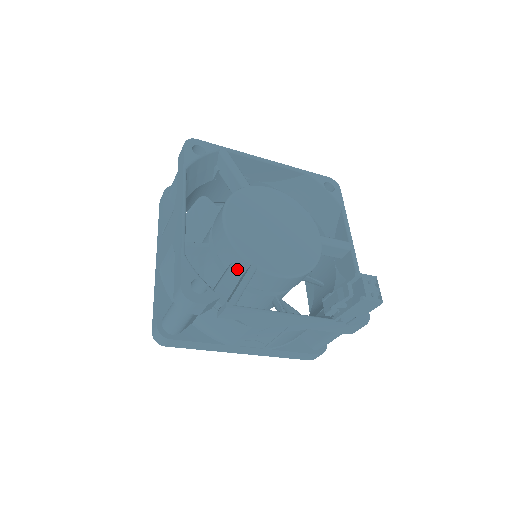
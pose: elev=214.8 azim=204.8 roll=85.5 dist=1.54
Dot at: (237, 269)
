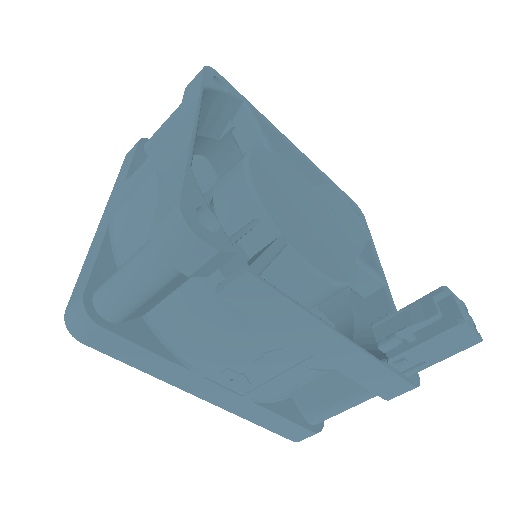
Dot at: (248, 243)
